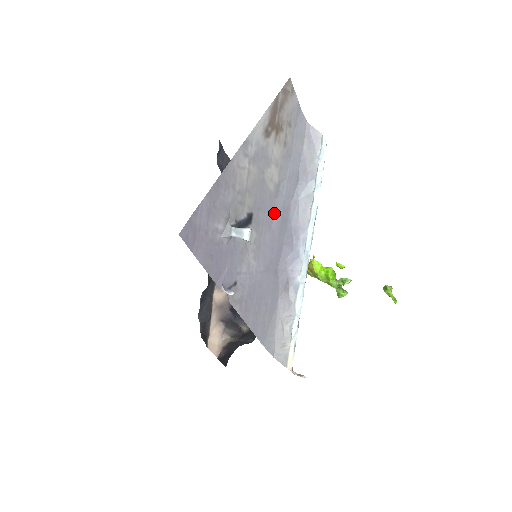
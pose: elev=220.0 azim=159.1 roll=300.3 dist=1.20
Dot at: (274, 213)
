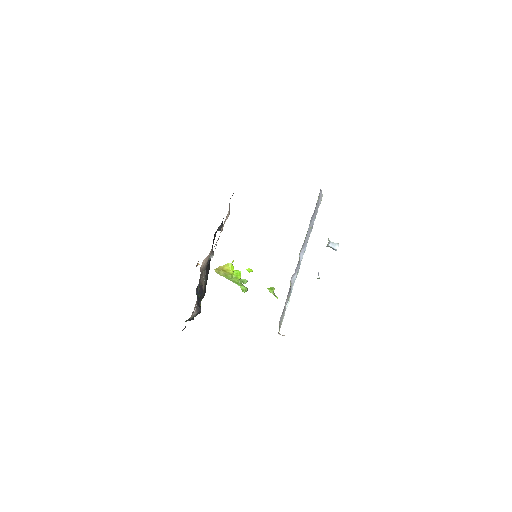
Dot at: occluded
